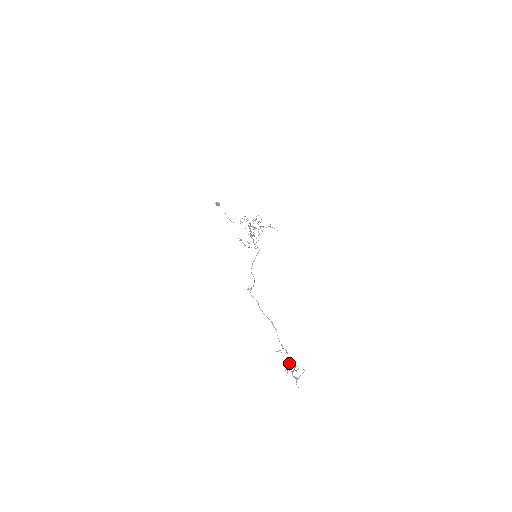
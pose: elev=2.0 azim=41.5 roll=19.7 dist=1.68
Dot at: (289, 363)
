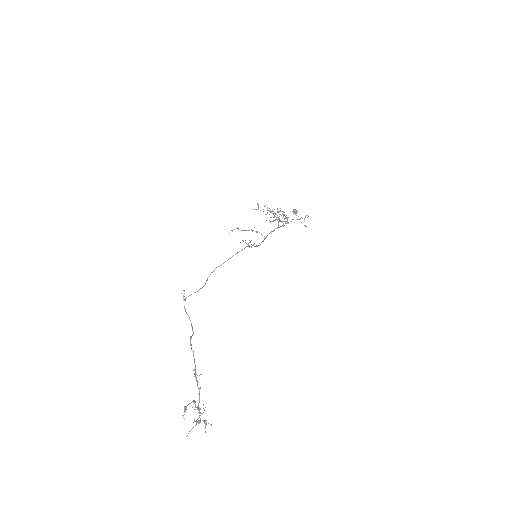
Dot at: occluded
